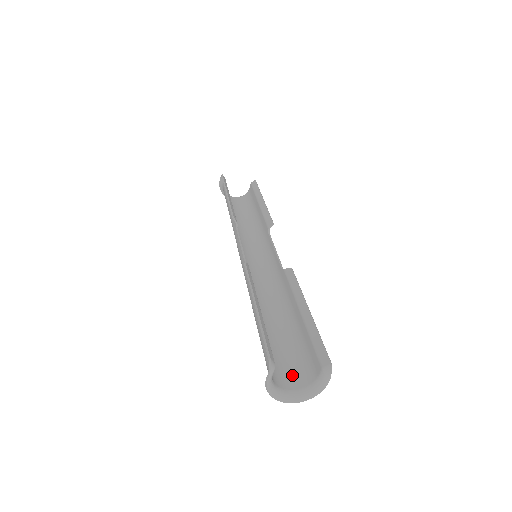
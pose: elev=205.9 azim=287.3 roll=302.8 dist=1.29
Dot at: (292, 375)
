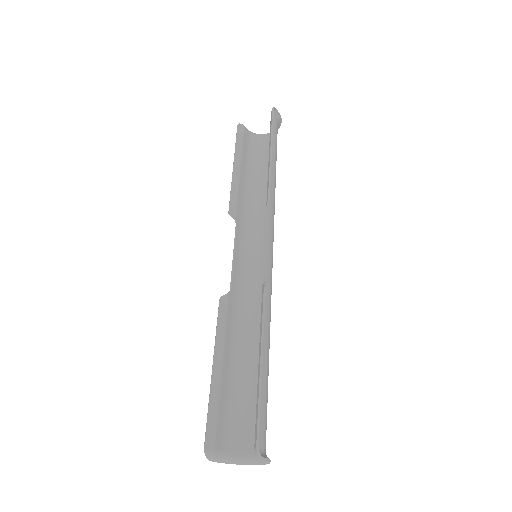
Dot at: occluded
